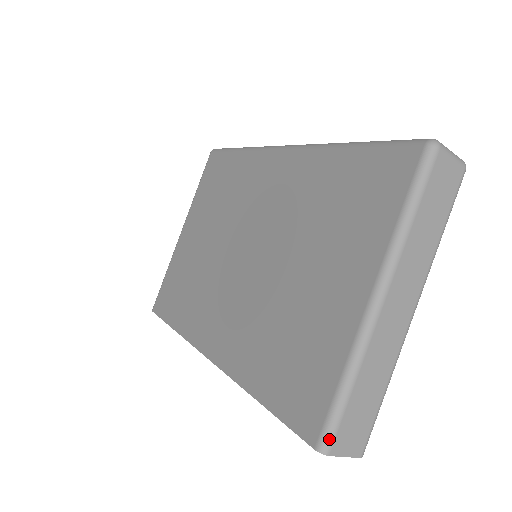
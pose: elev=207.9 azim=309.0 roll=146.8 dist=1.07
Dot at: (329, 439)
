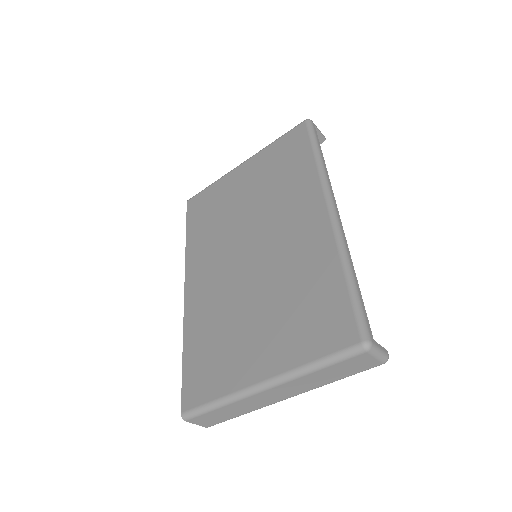
Dot at: (190, 416)
